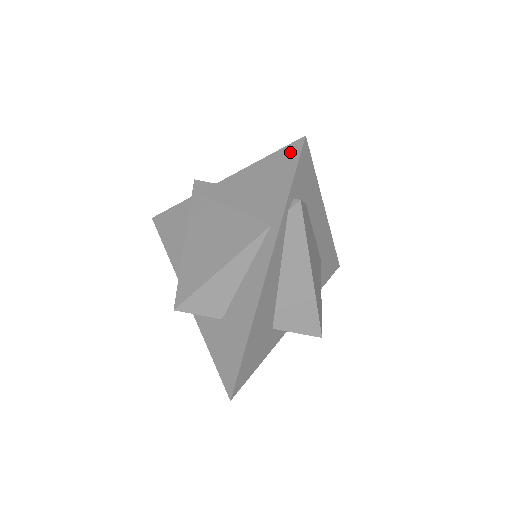
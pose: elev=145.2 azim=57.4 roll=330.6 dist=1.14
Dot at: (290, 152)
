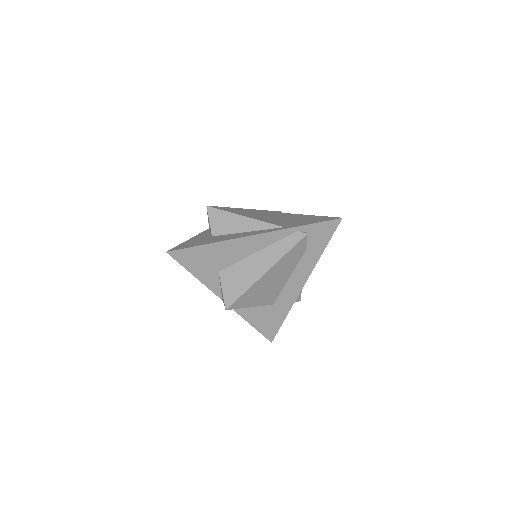
Dot at: (329, 218)
